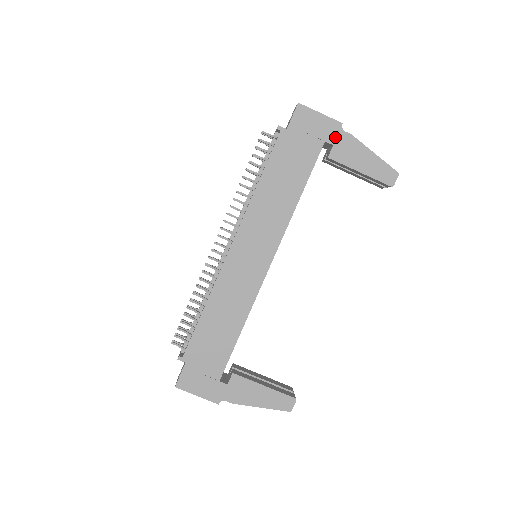
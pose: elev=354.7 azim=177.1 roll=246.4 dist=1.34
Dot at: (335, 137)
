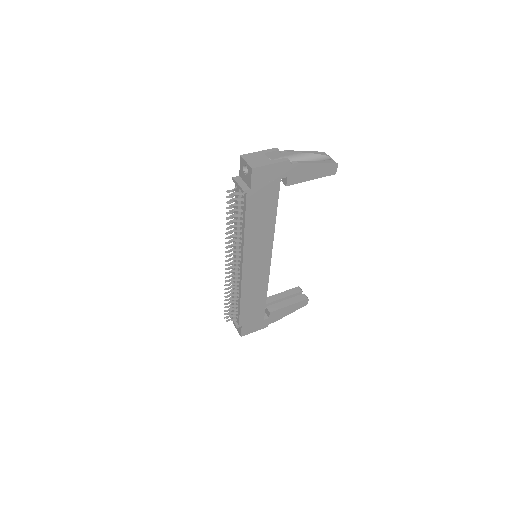
Dot at: (287, 172)
